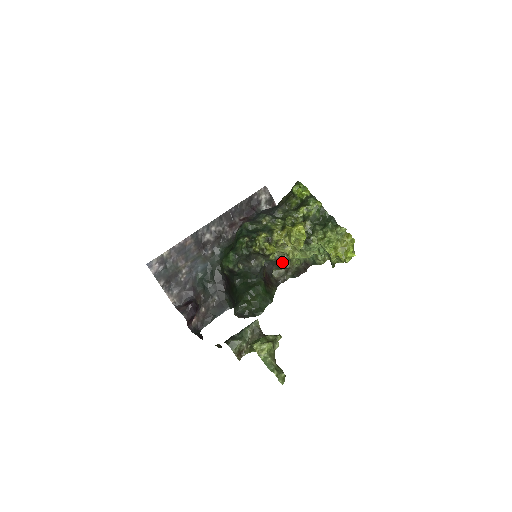
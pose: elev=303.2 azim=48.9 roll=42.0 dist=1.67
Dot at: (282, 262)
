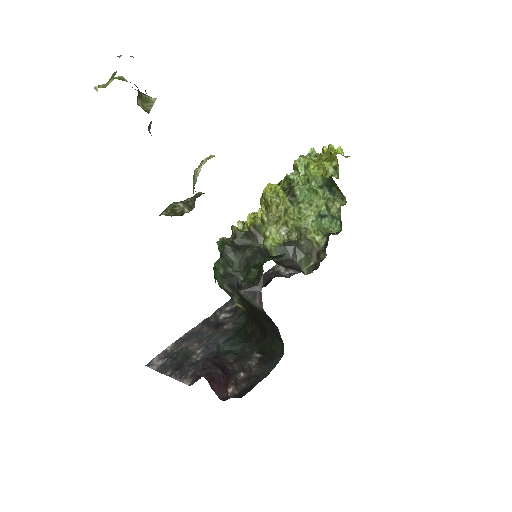
Dot at: (294, 243)
